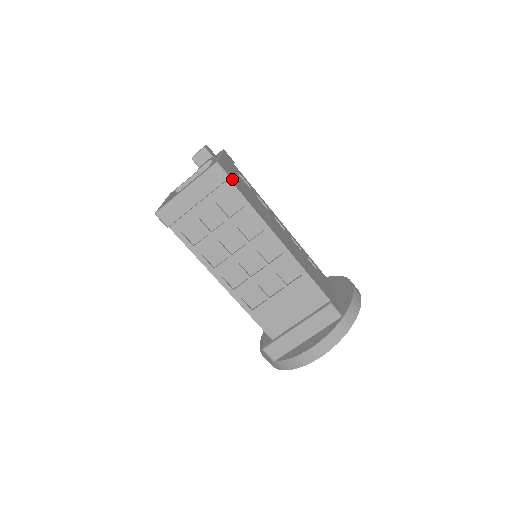
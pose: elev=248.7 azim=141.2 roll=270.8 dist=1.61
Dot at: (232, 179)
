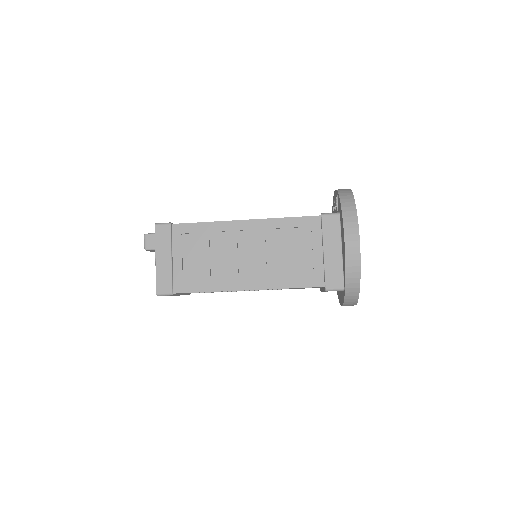
Dot at: (176, 284)
